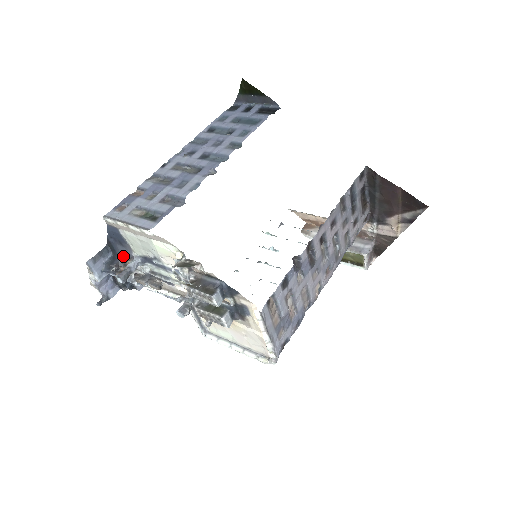
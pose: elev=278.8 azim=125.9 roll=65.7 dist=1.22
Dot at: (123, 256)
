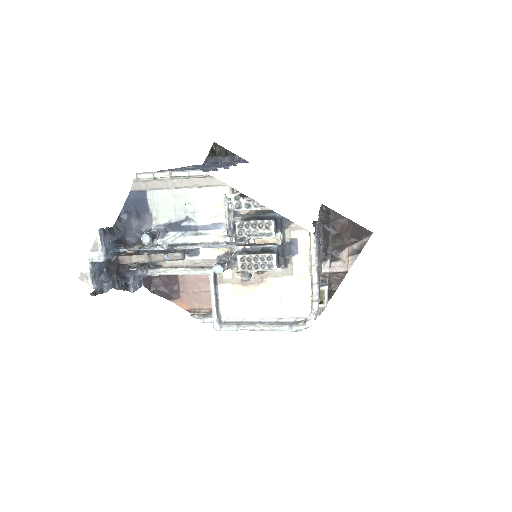
Dot at: (135, 233)
